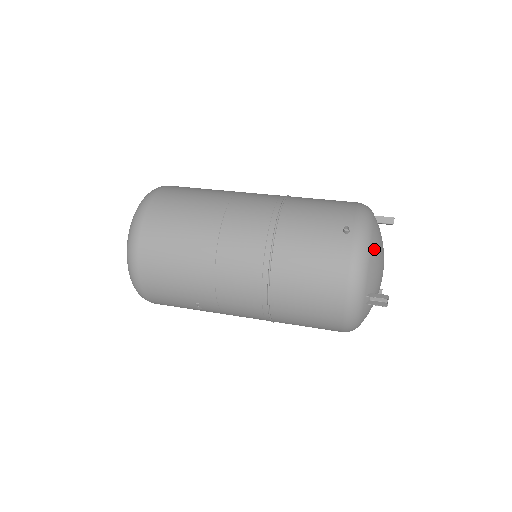
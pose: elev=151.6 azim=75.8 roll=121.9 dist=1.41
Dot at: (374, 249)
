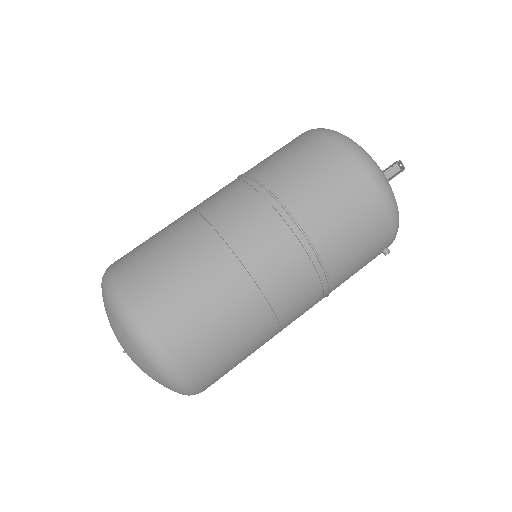
Dot at: occluded
